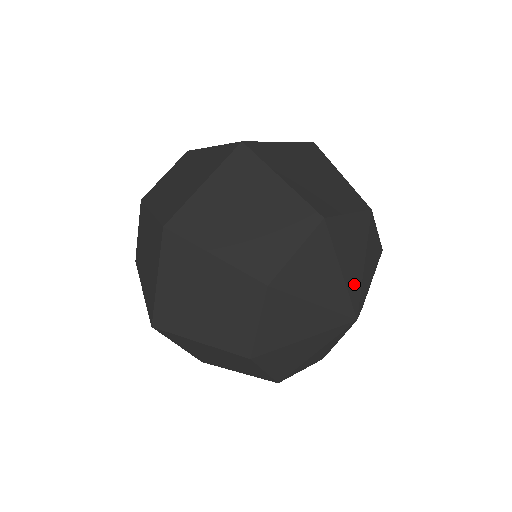
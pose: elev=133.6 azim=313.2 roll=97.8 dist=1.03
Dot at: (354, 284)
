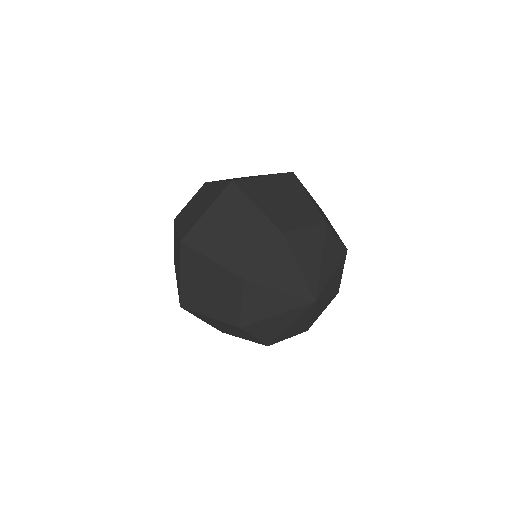
Dot at: (323, 278)
